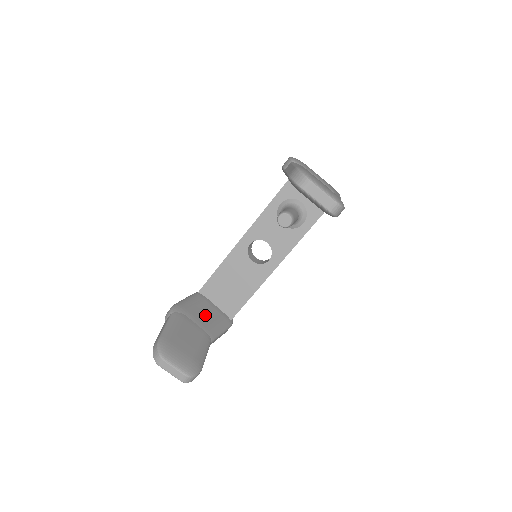
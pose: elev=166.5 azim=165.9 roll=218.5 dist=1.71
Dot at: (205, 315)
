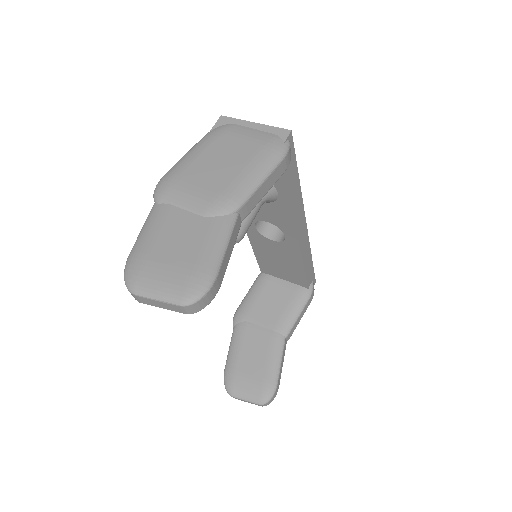
Dot at: (271, 305)
